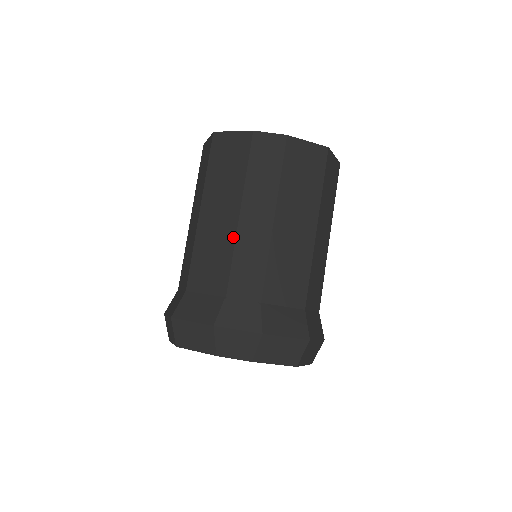
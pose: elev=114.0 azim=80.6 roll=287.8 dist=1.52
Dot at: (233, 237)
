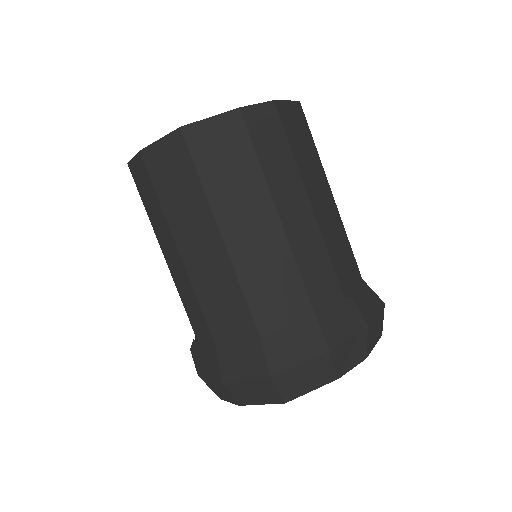
Dot at: (286, 245)
